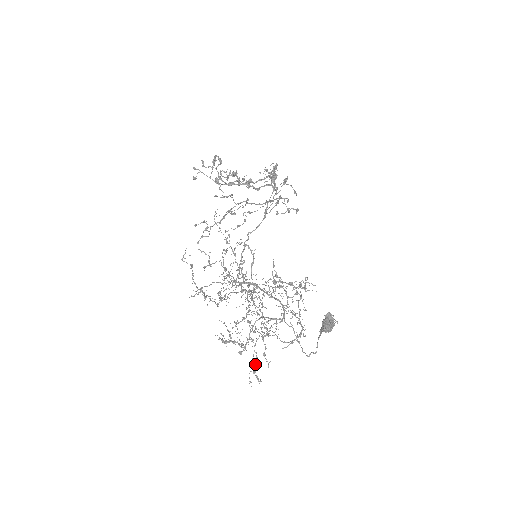
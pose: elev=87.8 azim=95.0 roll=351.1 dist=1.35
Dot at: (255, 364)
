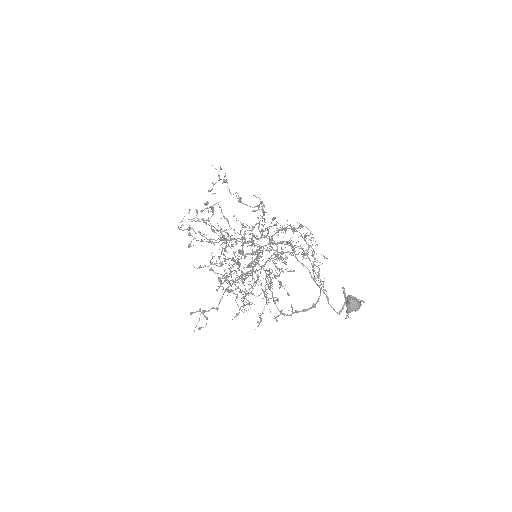
Dot at: occluded
